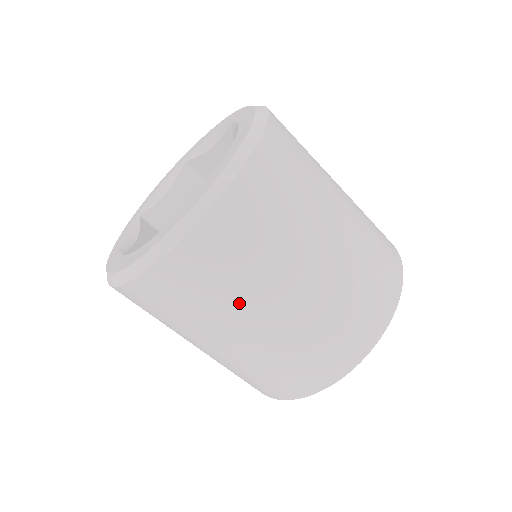
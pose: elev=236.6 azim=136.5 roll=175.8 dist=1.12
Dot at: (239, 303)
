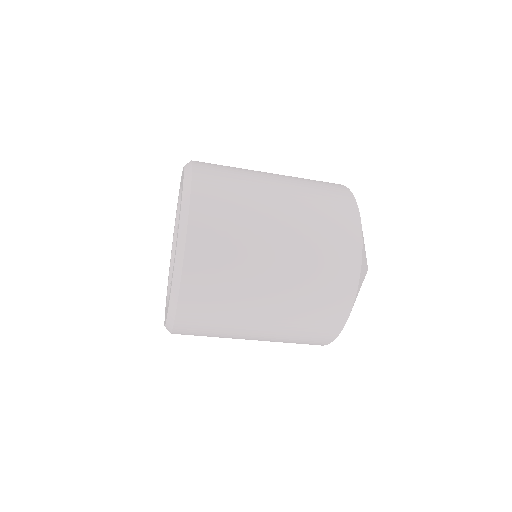
Dot at: occluded
